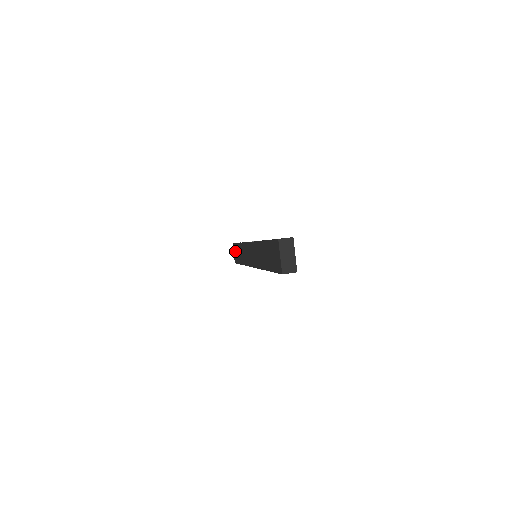
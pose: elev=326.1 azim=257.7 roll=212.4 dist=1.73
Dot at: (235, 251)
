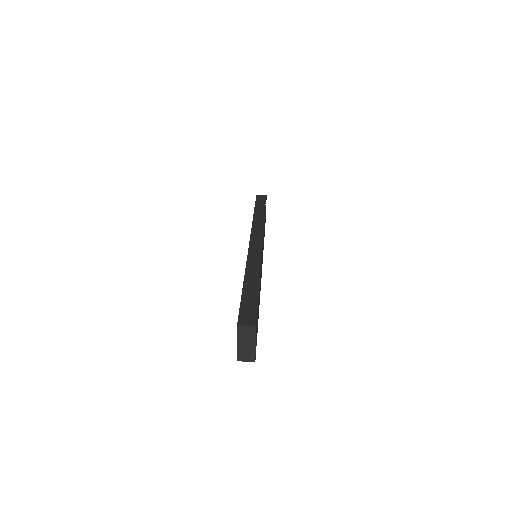
Dot at: occluded
